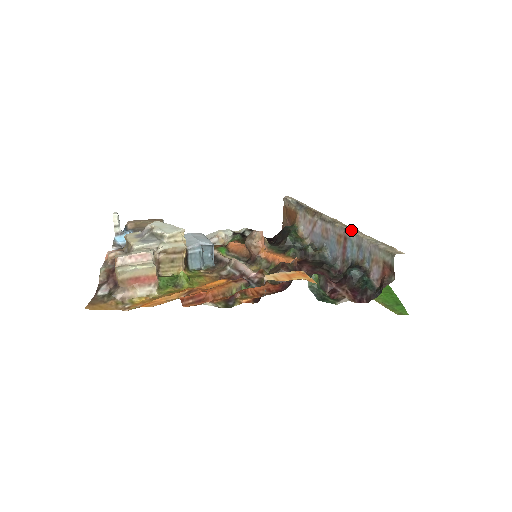
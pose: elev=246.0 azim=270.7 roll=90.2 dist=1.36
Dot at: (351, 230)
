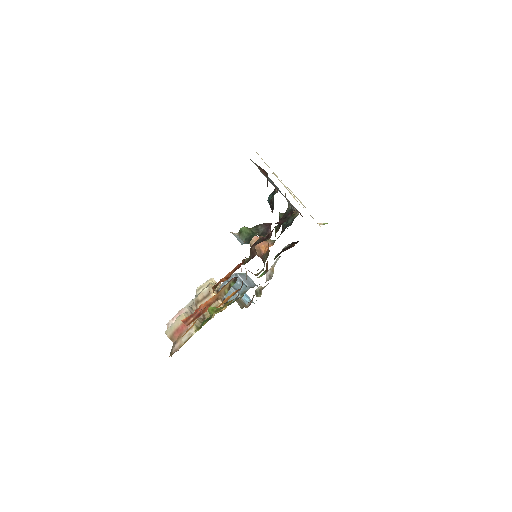
Dot at: occluded
